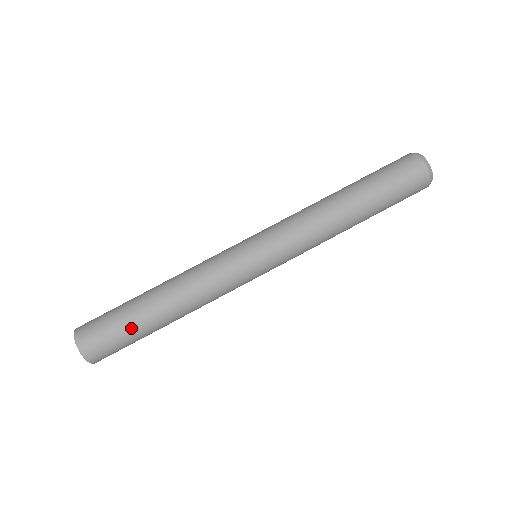
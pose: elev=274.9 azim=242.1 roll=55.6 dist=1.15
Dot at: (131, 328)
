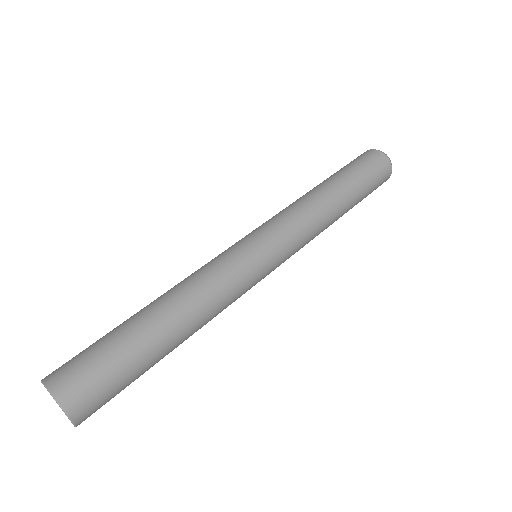
Dot at: (133, 358)
